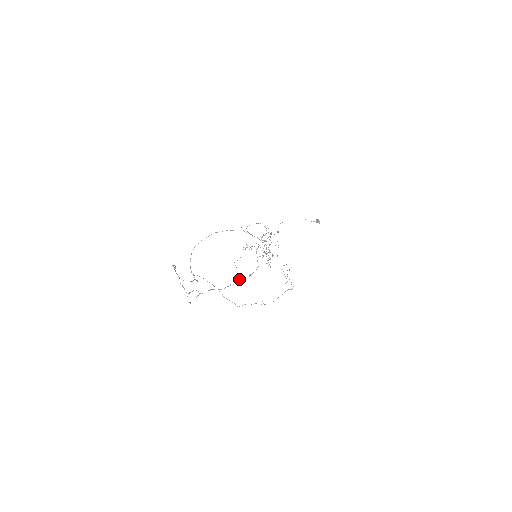
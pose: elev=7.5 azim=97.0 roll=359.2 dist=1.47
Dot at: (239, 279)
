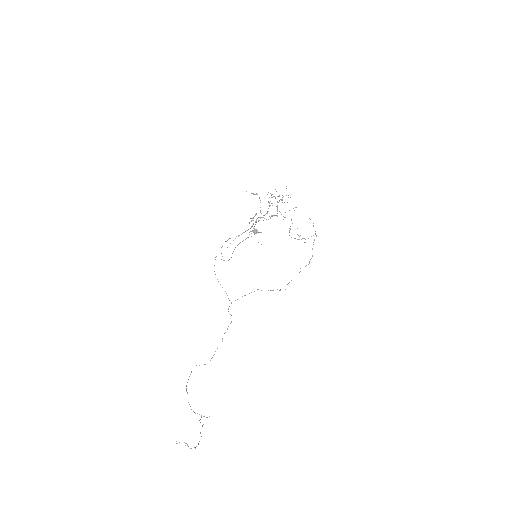
Dot at: occluded
